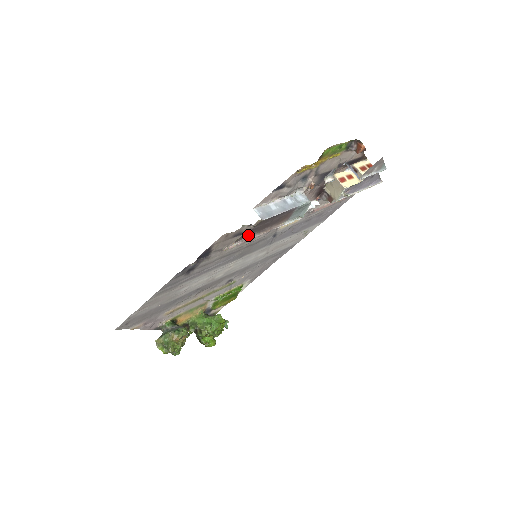
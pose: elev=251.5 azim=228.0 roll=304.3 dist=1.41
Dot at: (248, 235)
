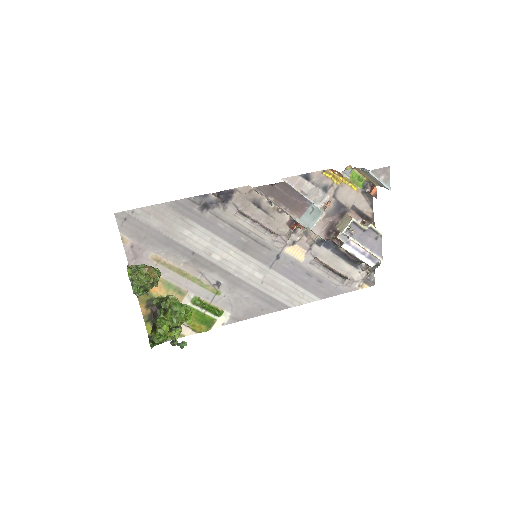
Dot at: (267, 194)
